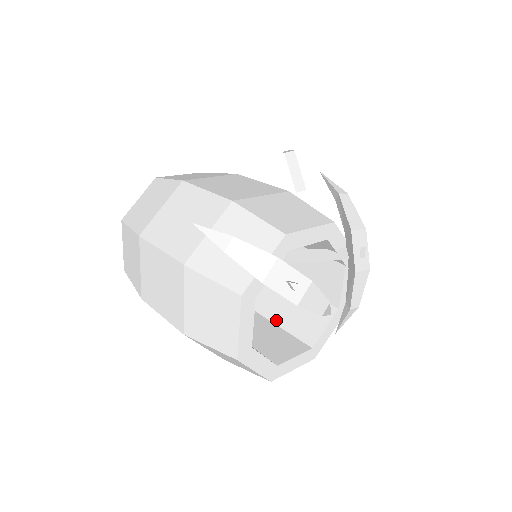
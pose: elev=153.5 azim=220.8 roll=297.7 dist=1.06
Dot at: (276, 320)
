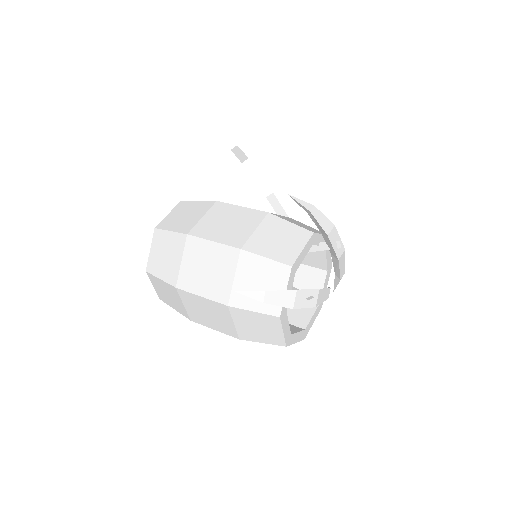
Dot at: occluded
